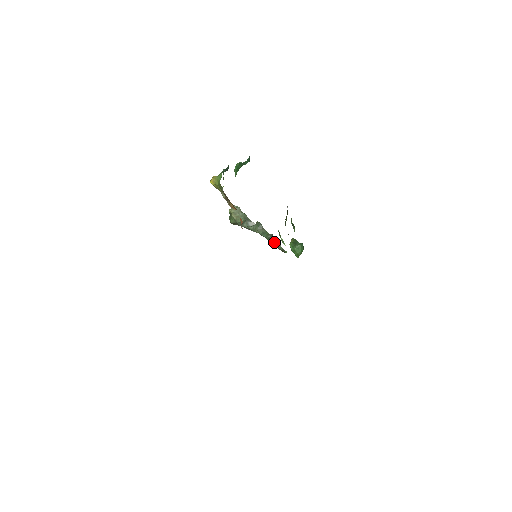
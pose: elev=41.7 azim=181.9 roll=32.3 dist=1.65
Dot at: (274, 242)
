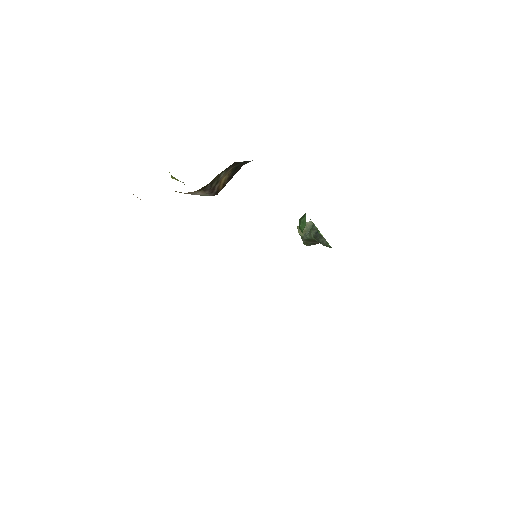
Dot at: (319, 239)
